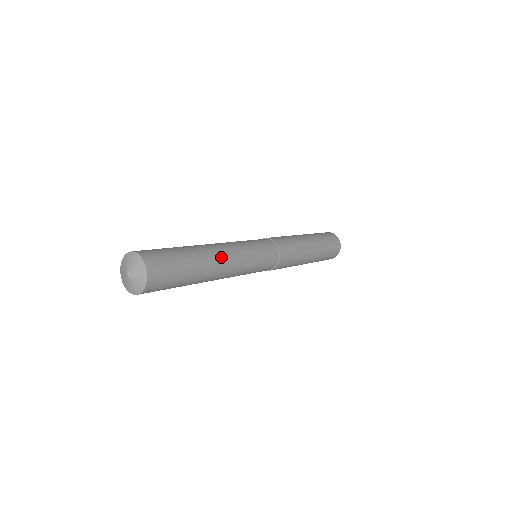
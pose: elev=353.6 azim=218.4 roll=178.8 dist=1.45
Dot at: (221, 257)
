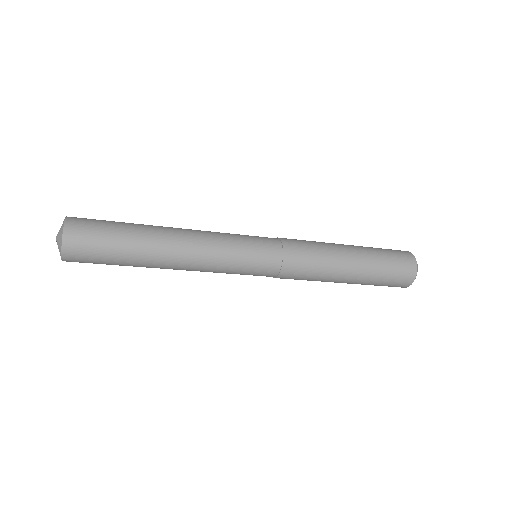
Dot at: (178, 233)
